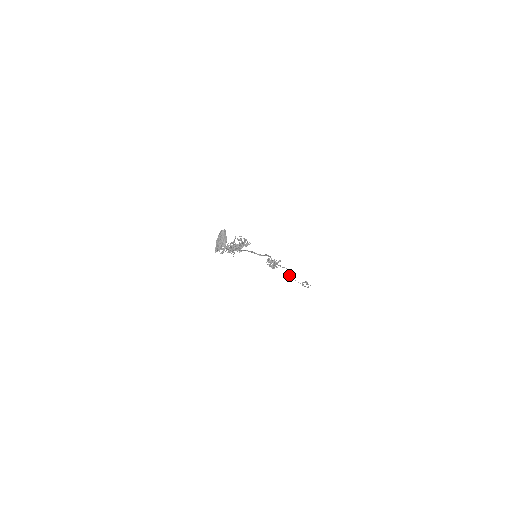
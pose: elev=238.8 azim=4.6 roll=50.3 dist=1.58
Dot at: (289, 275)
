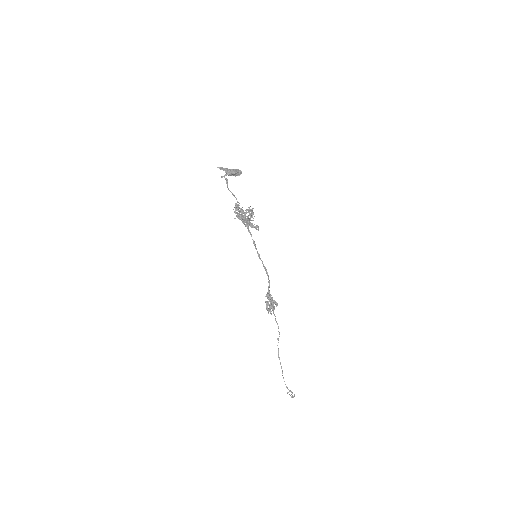
Dot at: occluded
